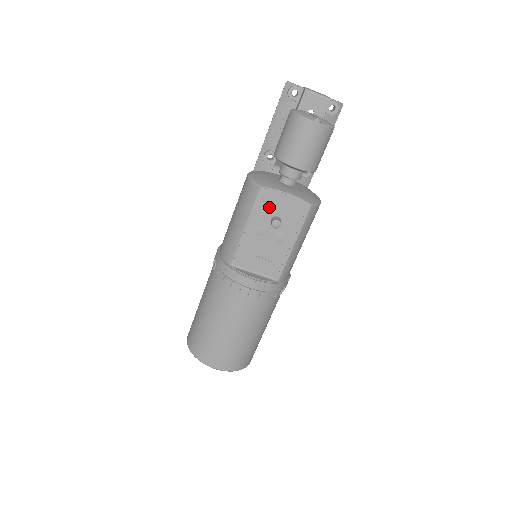
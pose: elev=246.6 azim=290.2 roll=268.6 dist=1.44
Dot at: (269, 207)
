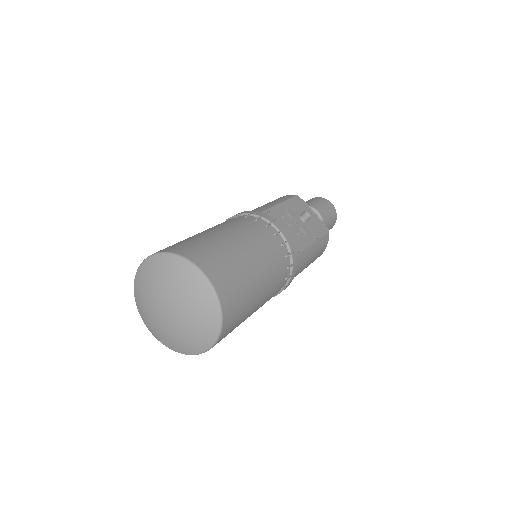
Dot at: (300, 208)
